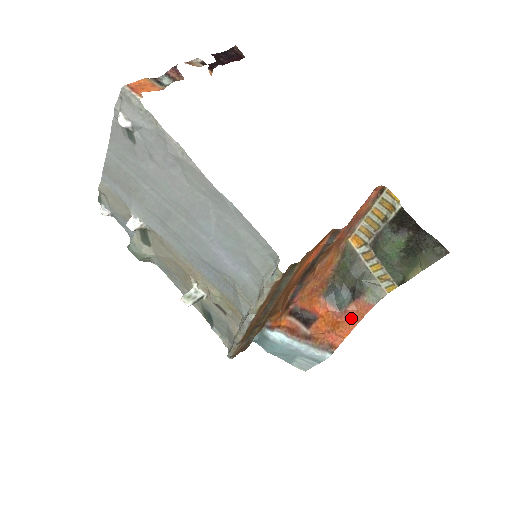
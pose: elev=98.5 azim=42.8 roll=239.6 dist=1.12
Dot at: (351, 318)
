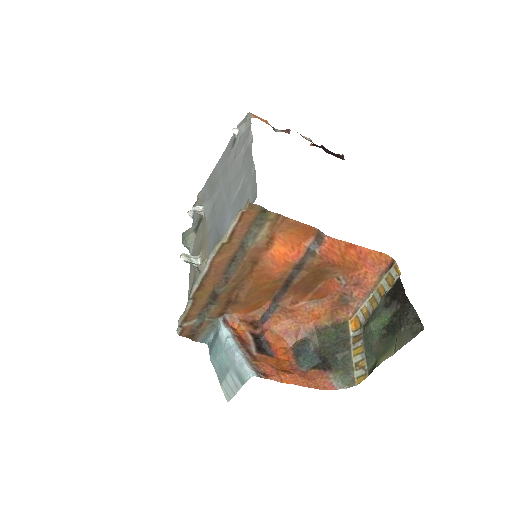
Dot at: (304, 378)
